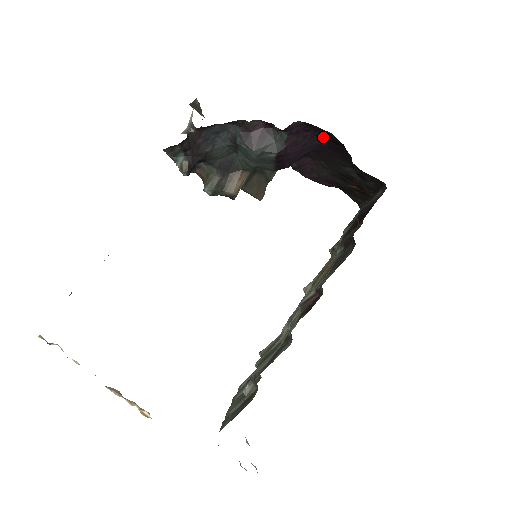
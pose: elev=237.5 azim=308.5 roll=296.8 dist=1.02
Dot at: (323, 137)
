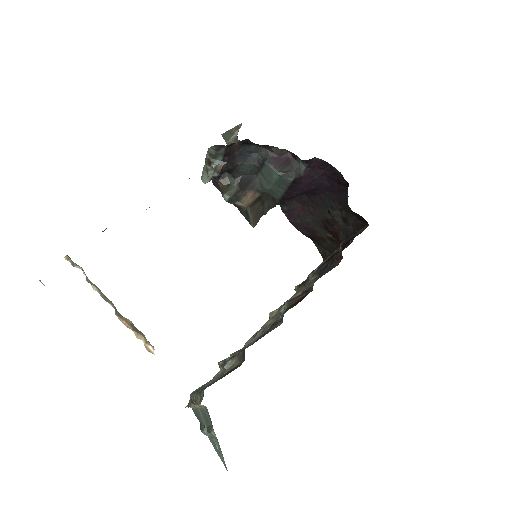
Dot at: (331, 177)
